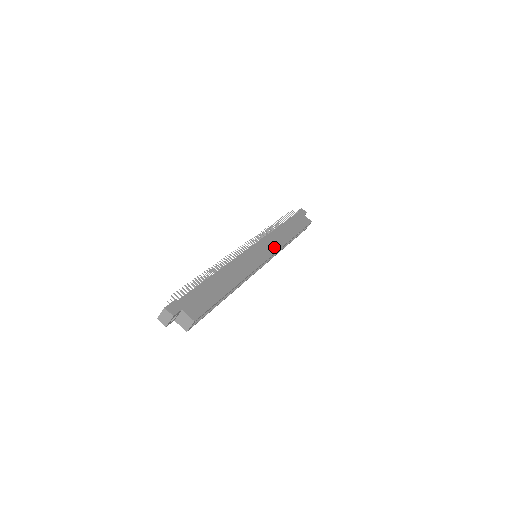
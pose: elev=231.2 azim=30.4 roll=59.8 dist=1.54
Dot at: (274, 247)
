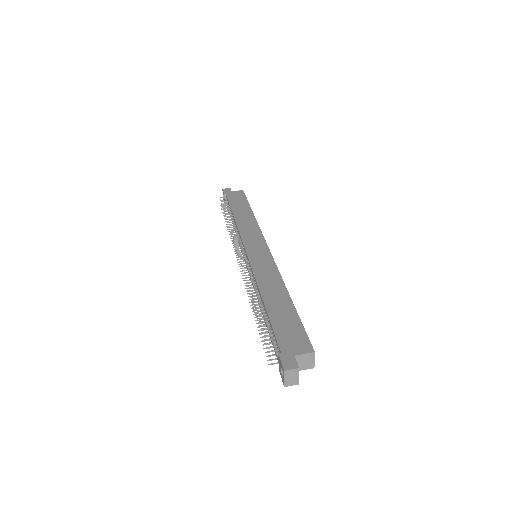
Dot at: (257, 235)
